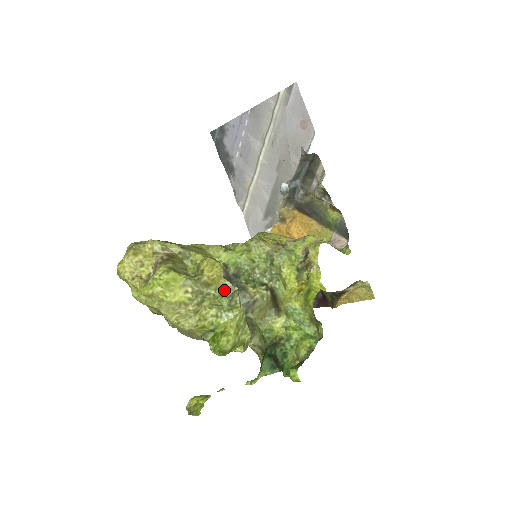
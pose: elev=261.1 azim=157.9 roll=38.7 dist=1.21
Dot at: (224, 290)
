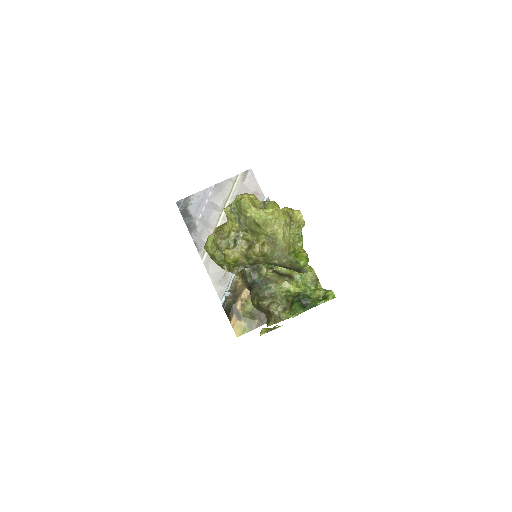
Dot at: (300, 223)
